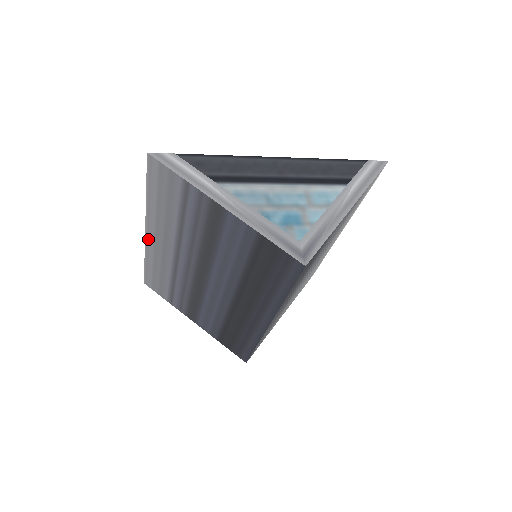
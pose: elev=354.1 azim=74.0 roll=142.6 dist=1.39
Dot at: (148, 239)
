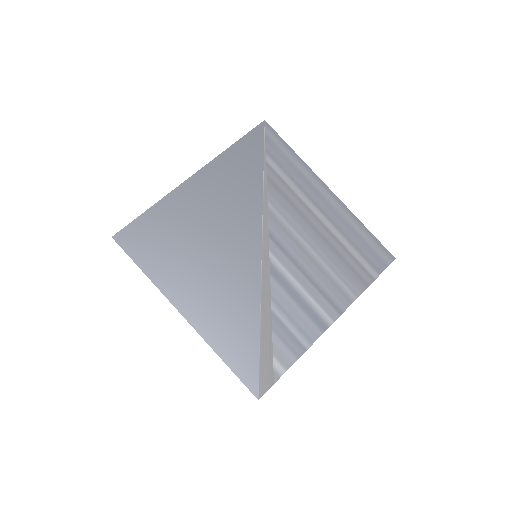
Dot at: (179, 309)
